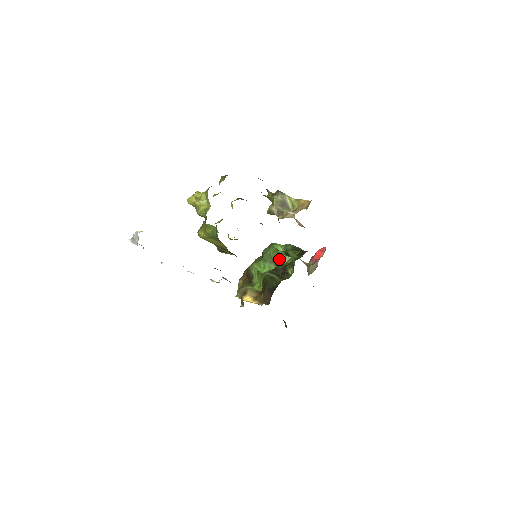
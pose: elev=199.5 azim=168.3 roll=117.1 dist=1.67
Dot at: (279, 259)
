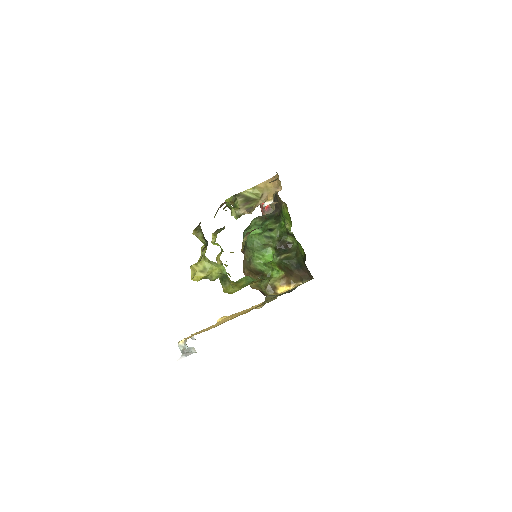
Dot at: (270, 240)
